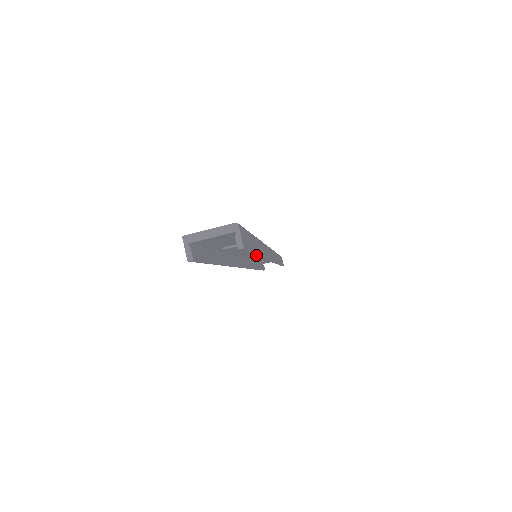
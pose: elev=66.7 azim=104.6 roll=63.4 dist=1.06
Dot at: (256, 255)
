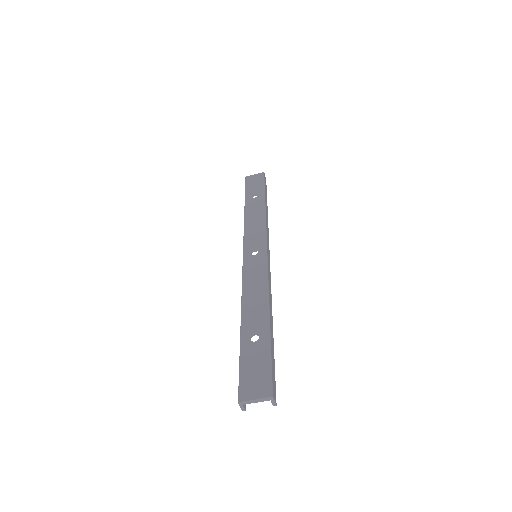
Dot at: occluded
